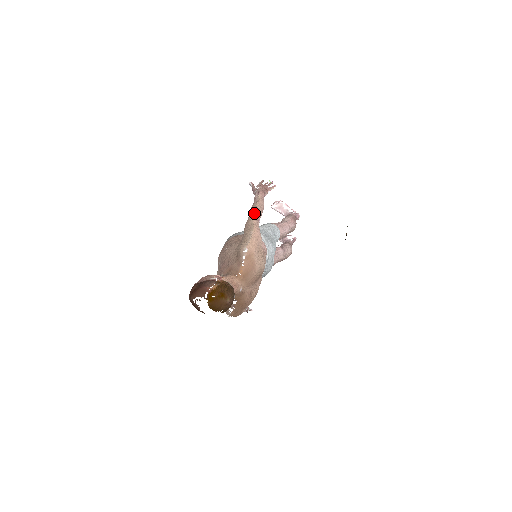
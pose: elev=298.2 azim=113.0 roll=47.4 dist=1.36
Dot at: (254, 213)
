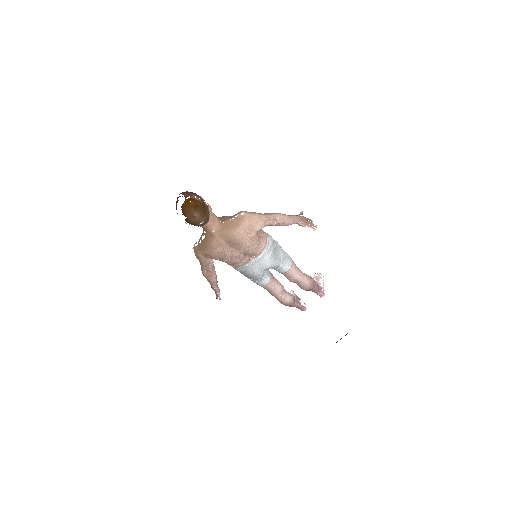
Dot at: (277, 214)
